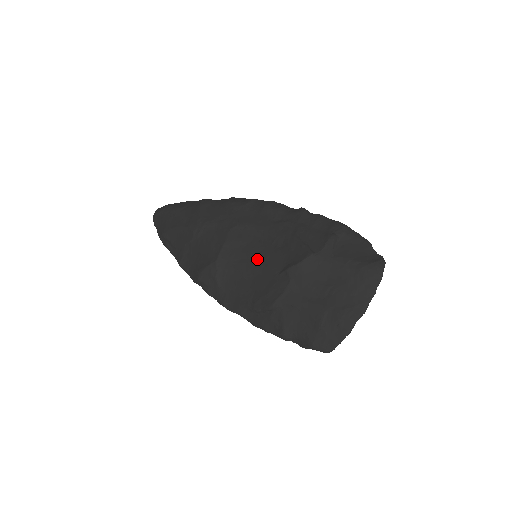
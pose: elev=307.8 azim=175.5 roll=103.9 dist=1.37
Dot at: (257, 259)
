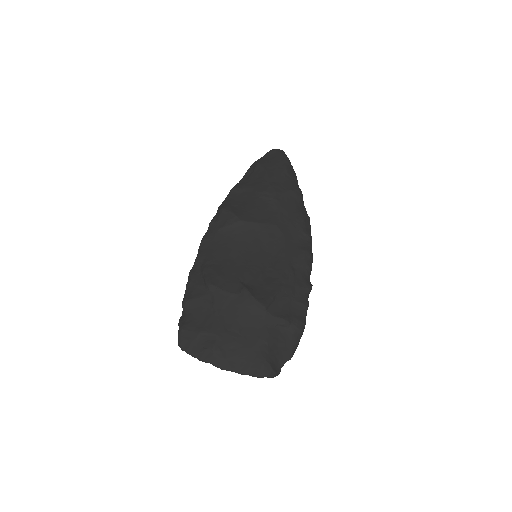
Dot at: (251, 258)
